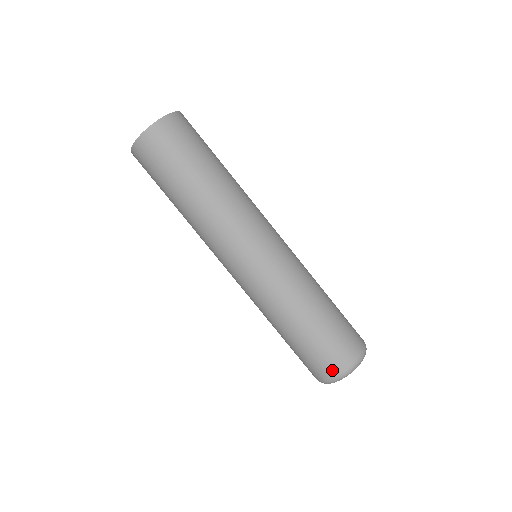
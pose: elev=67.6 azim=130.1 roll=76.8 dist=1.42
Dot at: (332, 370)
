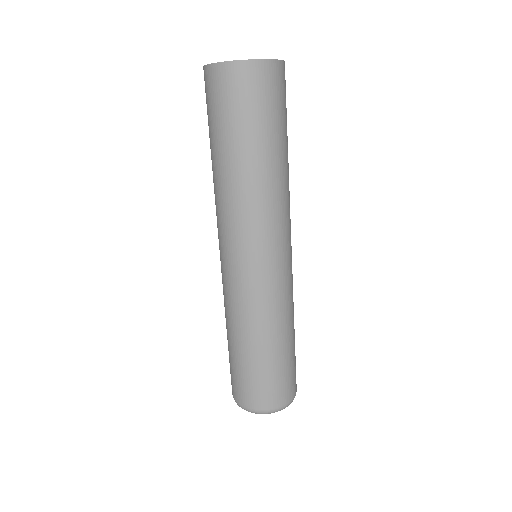
Dot at: (259, 403)
